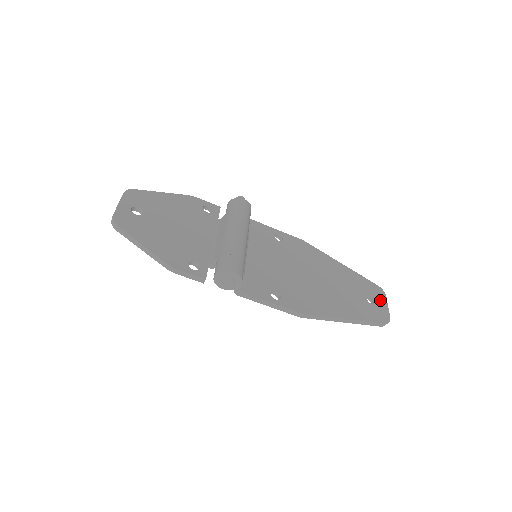
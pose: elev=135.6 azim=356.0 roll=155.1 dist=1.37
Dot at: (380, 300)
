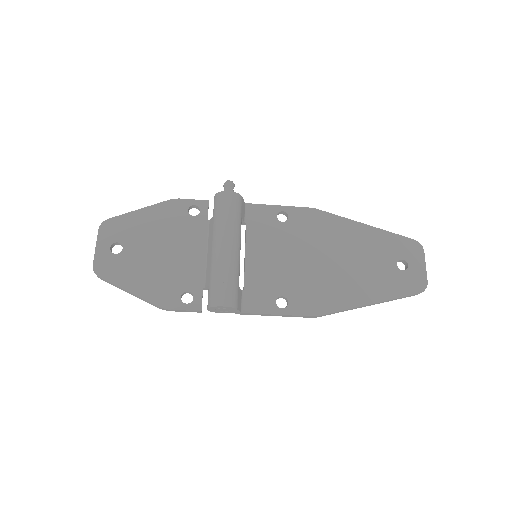
Dot at: (415, 261)
